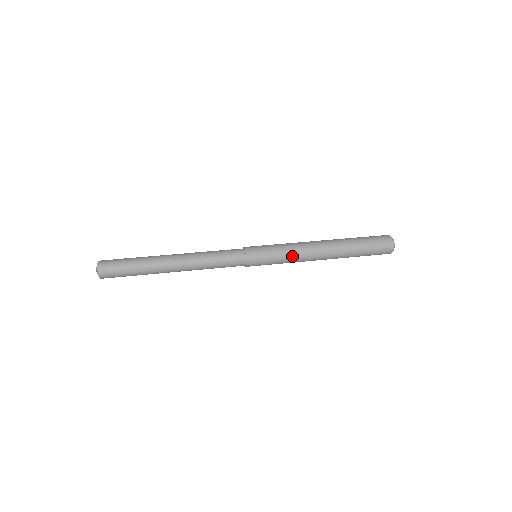
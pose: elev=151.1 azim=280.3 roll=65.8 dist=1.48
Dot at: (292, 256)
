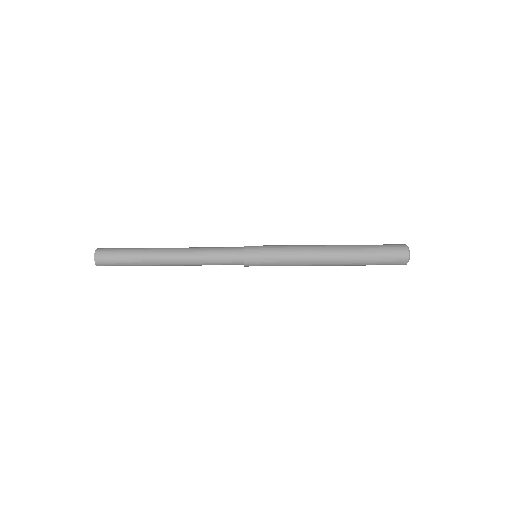
Dot at: (293, 262)
